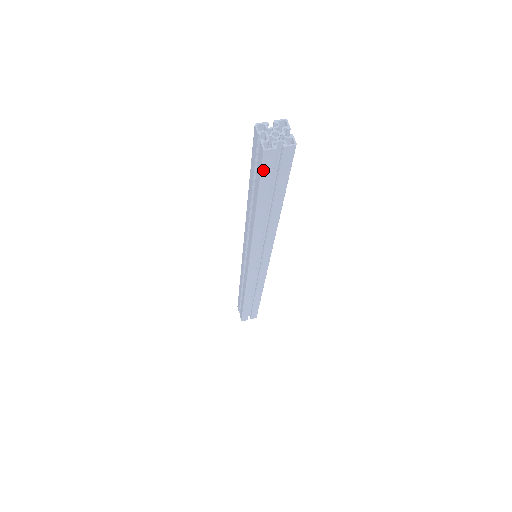
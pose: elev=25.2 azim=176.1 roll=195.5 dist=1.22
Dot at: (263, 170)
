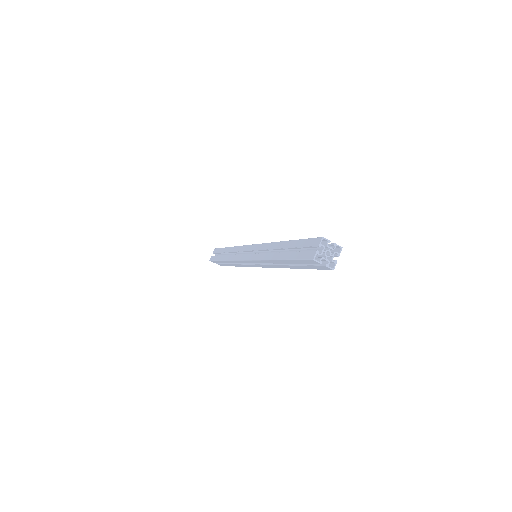
Dot at: (322, 268)
